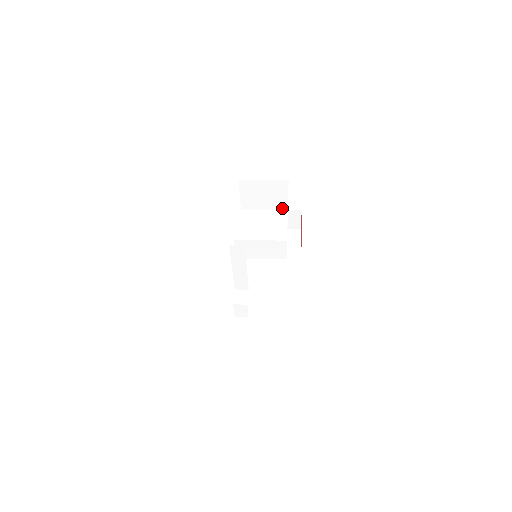
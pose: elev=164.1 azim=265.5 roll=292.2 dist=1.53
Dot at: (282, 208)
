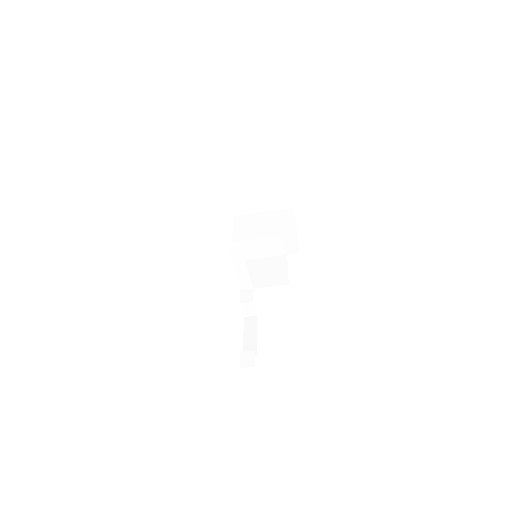
Dot at: occluded
